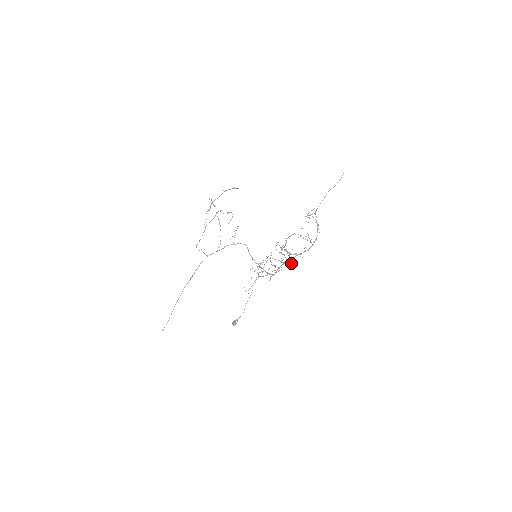
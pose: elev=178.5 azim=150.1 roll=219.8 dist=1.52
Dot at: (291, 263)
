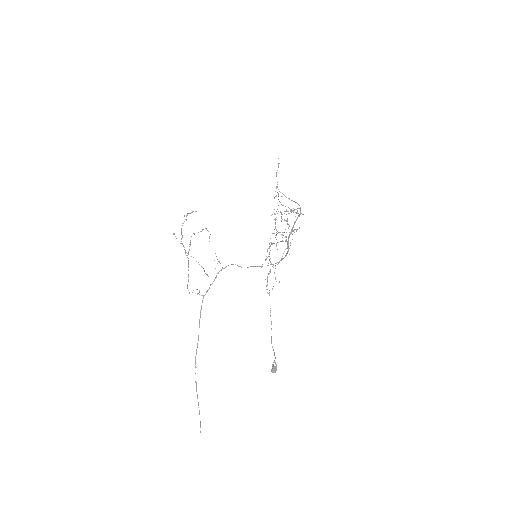
Dot at: (296, 230)
